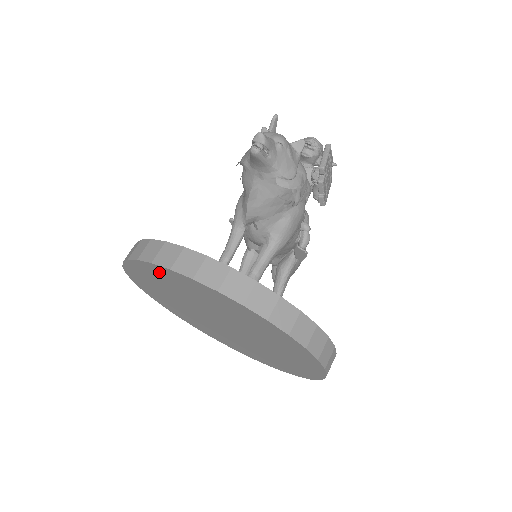
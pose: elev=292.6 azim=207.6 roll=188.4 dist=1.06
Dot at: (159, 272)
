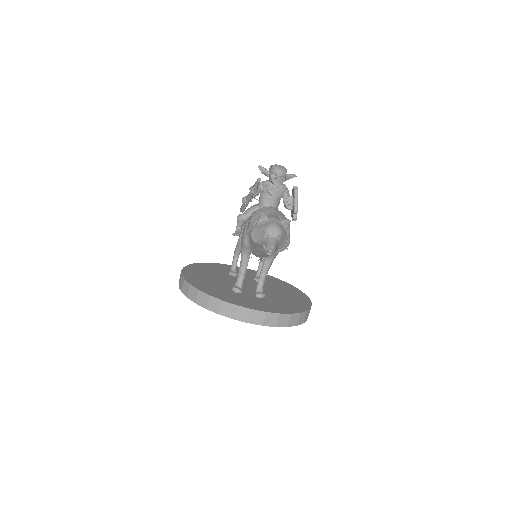
Dot at: occluded
